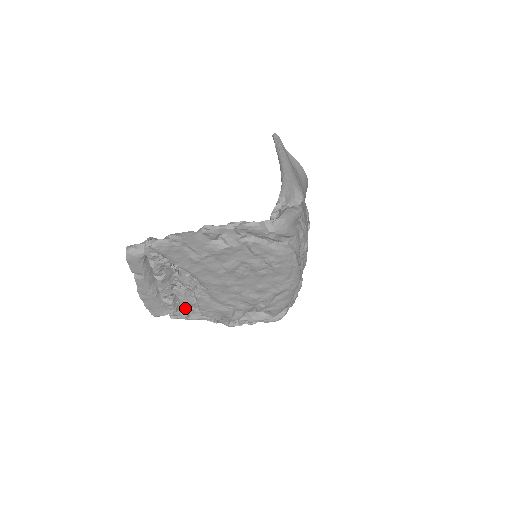
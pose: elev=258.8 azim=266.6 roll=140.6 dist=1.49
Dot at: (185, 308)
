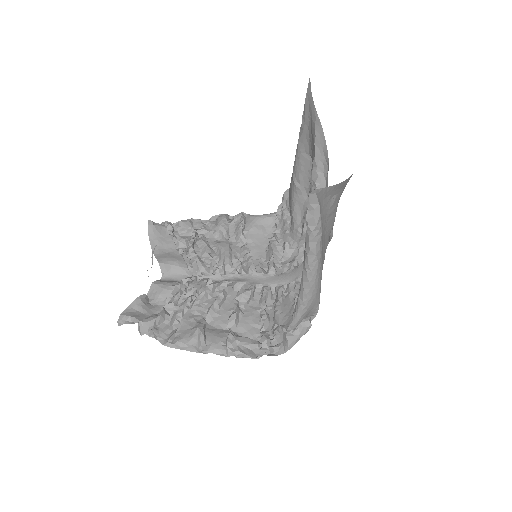
Dot at: occluded
